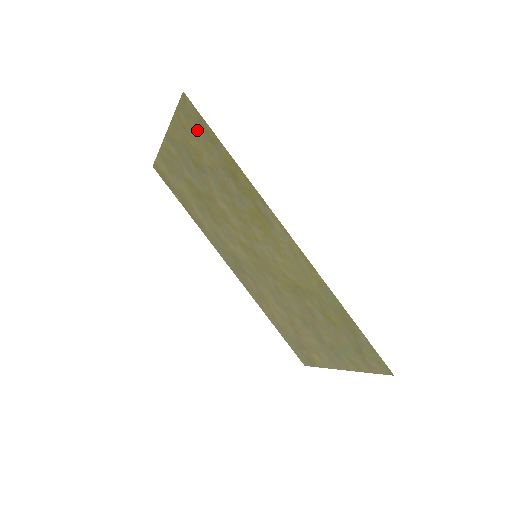
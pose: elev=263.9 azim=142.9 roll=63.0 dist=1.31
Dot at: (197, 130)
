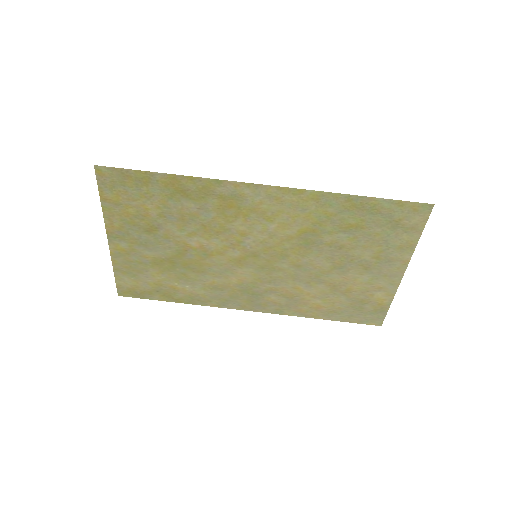
Dot at: (127, 189)
